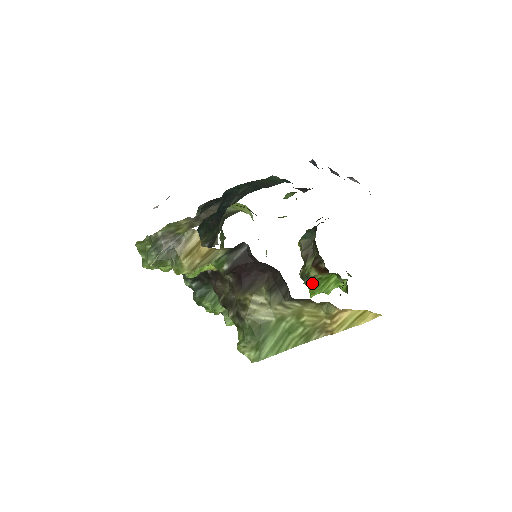
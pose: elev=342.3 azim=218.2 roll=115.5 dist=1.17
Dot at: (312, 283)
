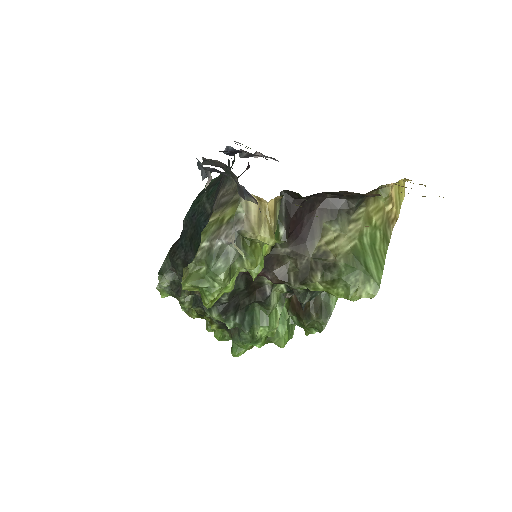
Dot at: occluded
